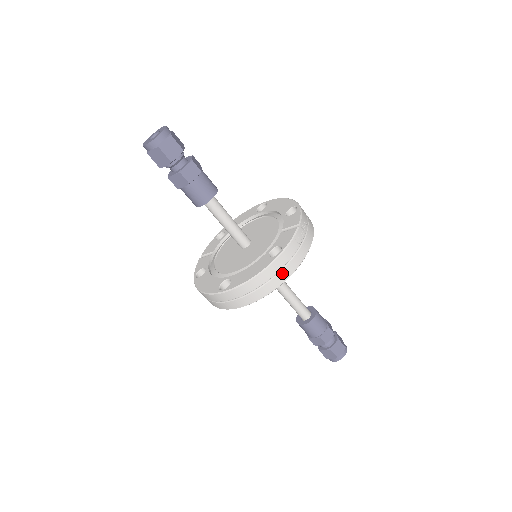
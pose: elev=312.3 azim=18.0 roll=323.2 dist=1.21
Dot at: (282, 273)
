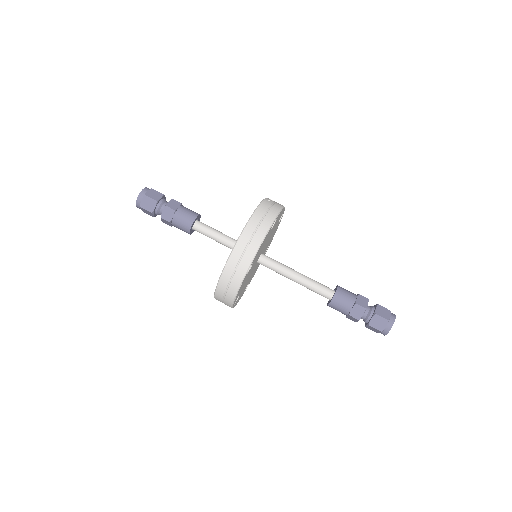
Dot at: (265, 220)
